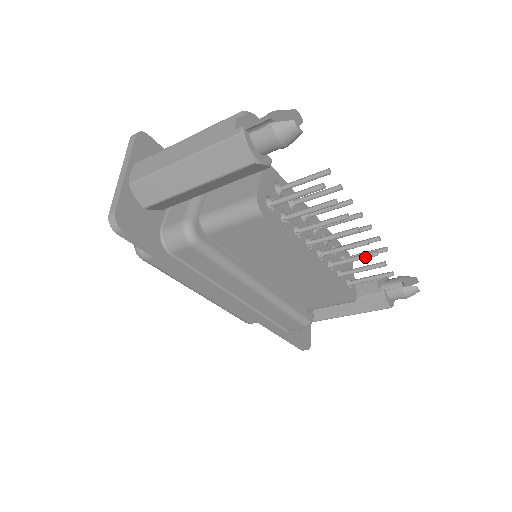
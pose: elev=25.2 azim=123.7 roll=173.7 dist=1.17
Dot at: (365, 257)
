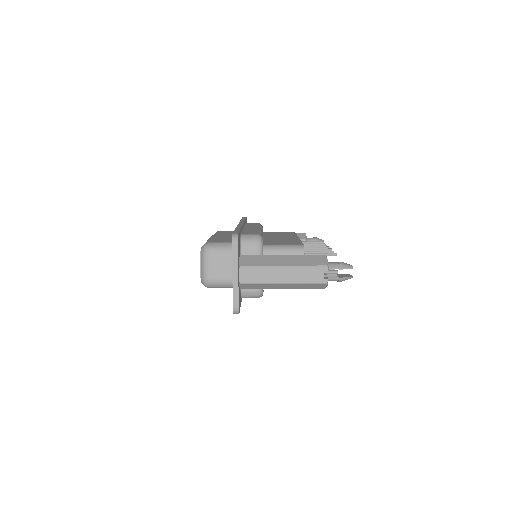
Dot at: occluded
